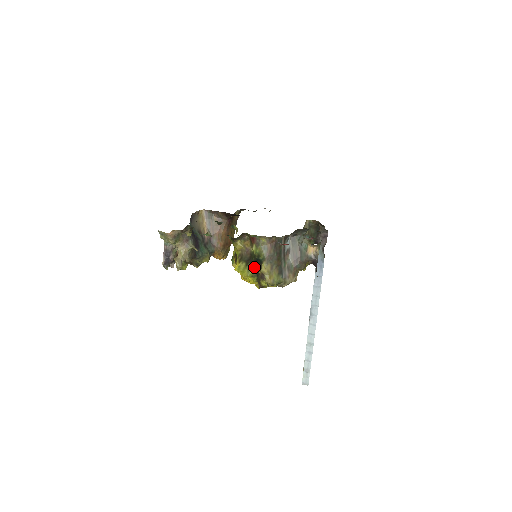
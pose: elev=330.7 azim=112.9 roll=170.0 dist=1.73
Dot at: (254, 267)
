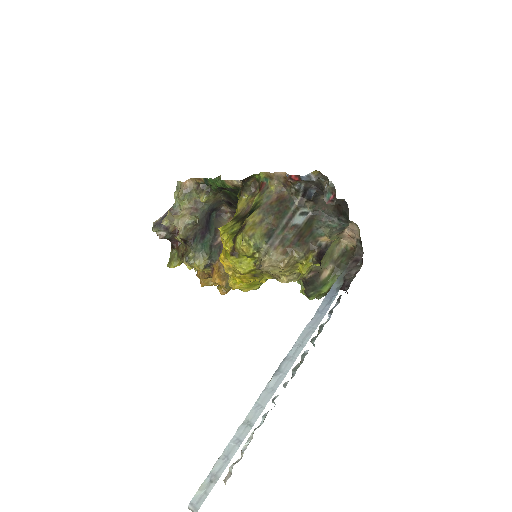
Dot at: (242, 224)
